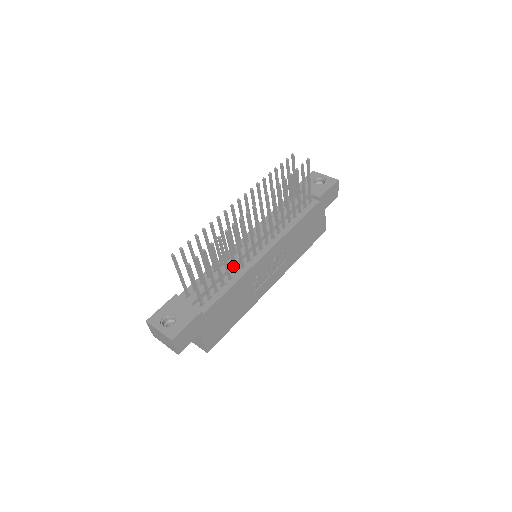
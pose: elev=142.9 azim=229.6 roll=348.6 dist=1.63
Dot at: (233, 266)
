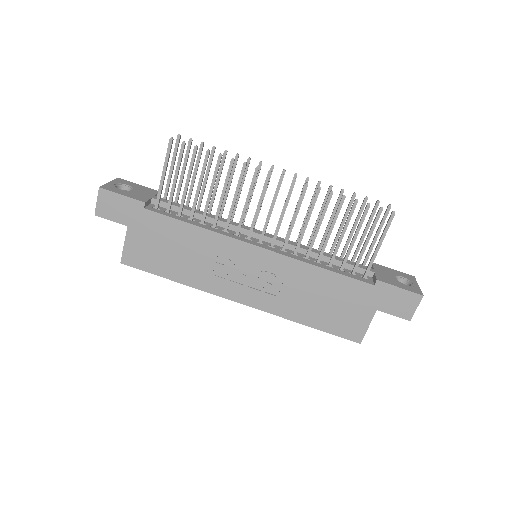
Dot at: (216, 215)
